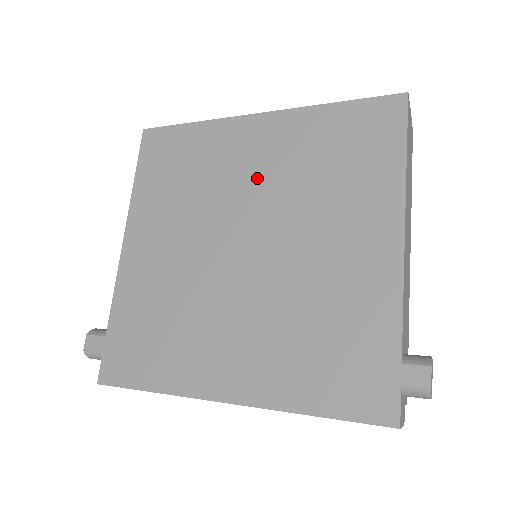
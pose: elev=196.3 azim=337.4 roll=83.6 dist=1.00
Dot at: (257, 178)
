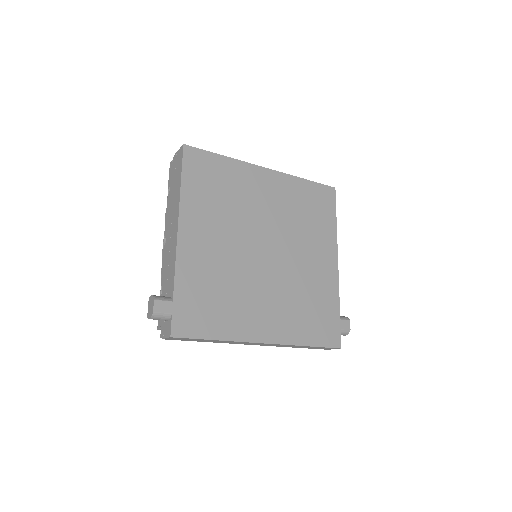
Dot at: (270, 210)
